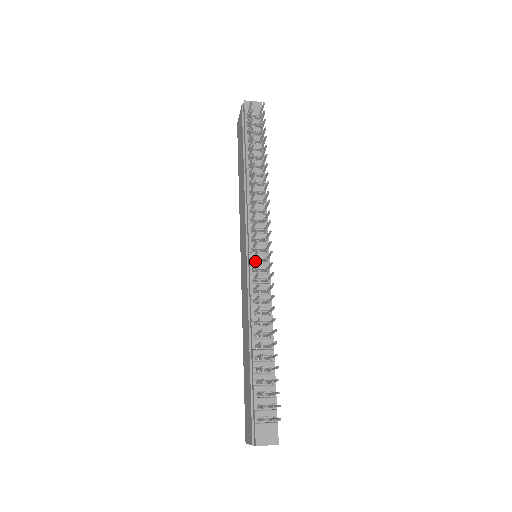
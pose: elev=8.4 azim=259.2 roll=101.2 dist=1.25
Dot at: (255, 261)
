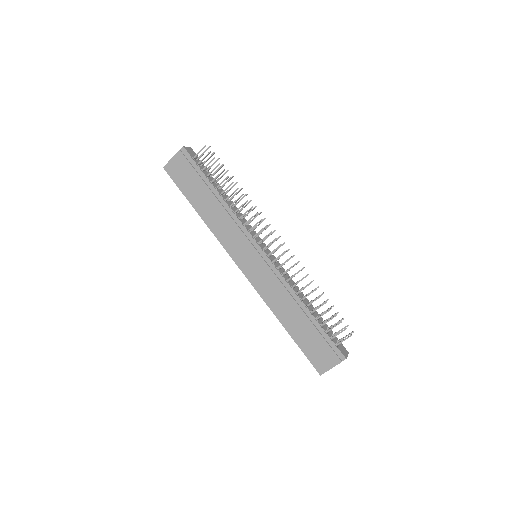
Dot at: occluded
